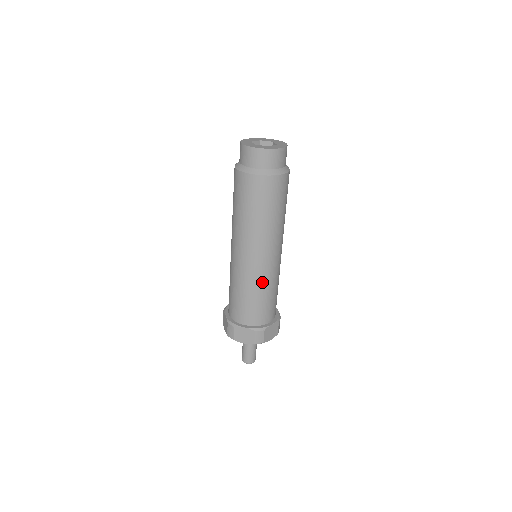
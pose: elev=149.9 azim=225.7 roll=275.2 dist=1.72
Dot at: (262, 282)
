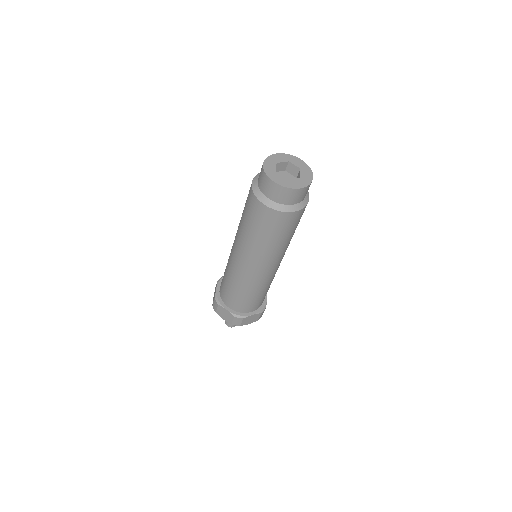
Dot at: (250, 285)
